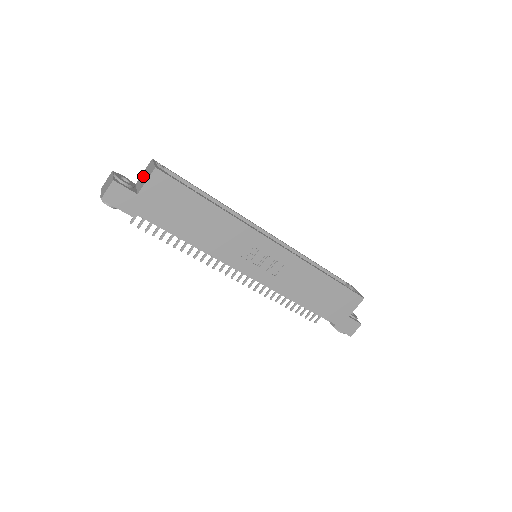
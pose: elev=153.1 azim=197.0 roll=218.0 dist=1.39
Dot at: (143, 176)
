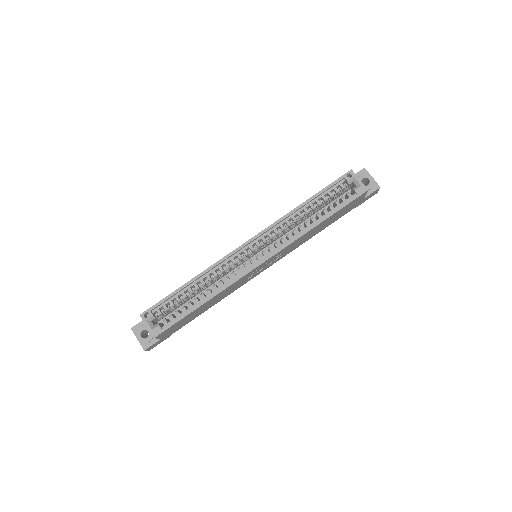
Dot at: occluded
